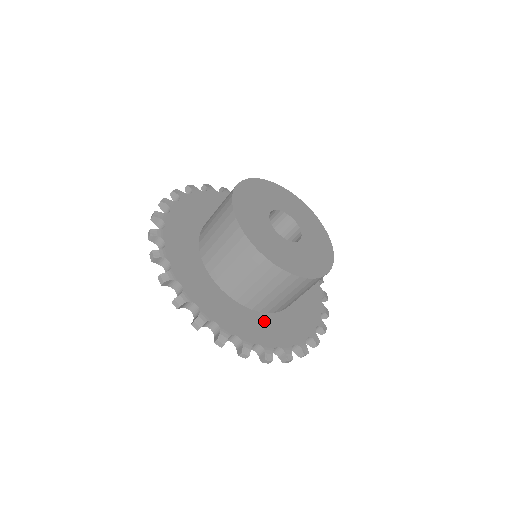
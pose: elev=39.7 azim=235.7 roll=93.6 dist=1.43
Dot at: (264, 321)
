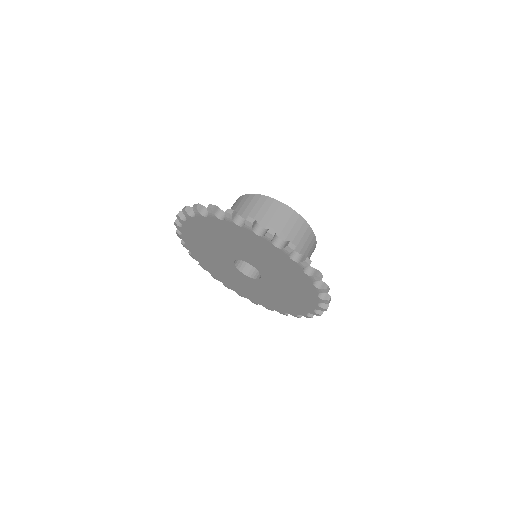
Dot at: occluded
